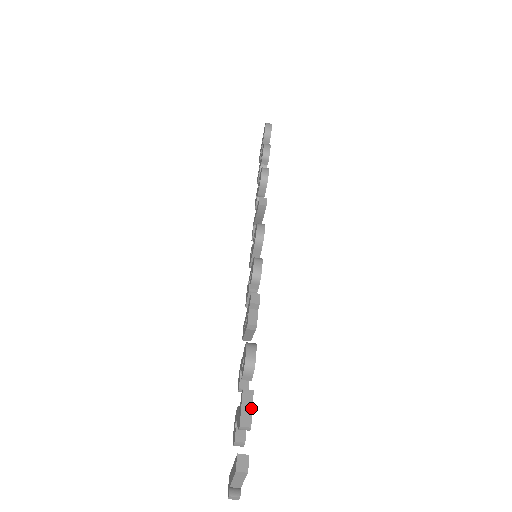
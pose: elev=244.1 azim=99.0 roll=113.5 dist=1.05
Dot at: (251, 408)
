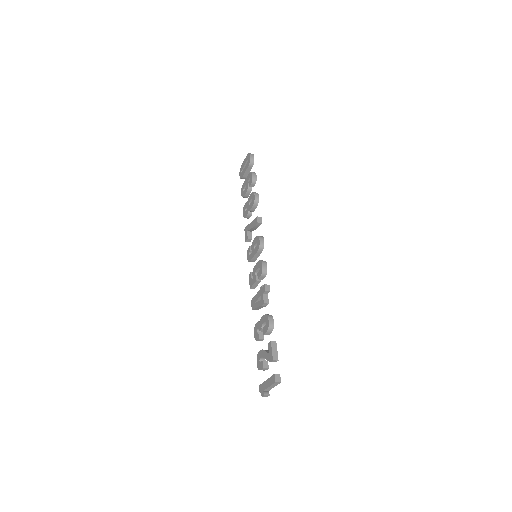
Dot at: (277, 351)
